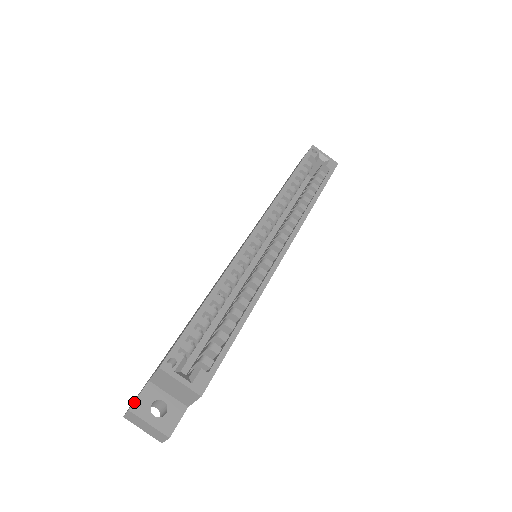
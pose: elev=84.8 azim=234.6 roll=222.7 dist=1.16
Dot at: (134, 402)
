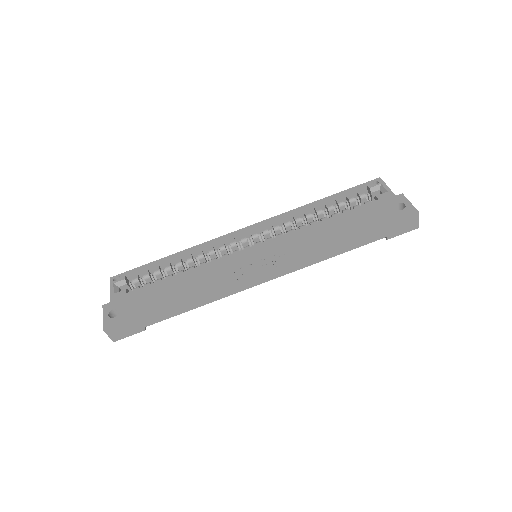
Dot at: (108, 303)
